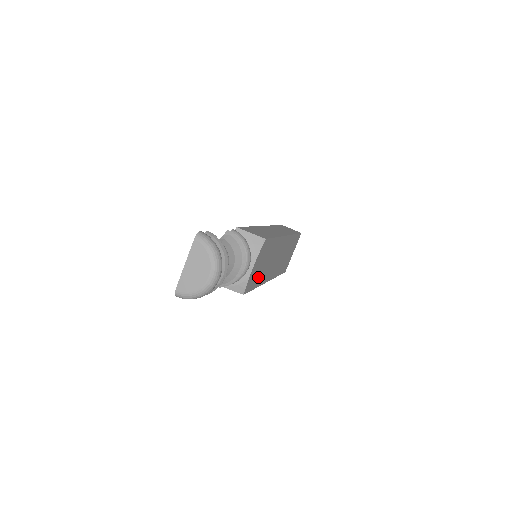
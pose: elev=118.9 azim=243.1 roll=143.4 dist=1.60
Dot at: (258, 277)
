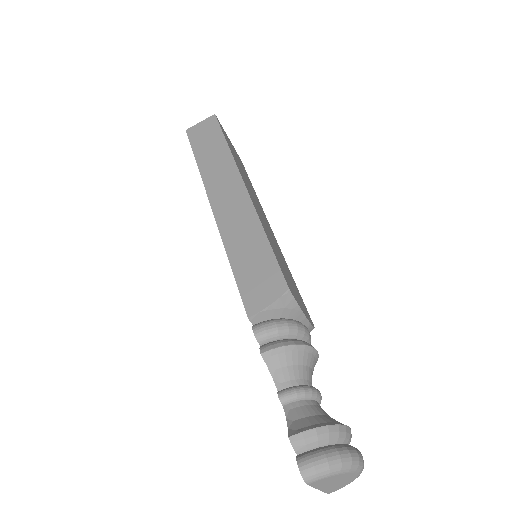
Dot at: occluded
